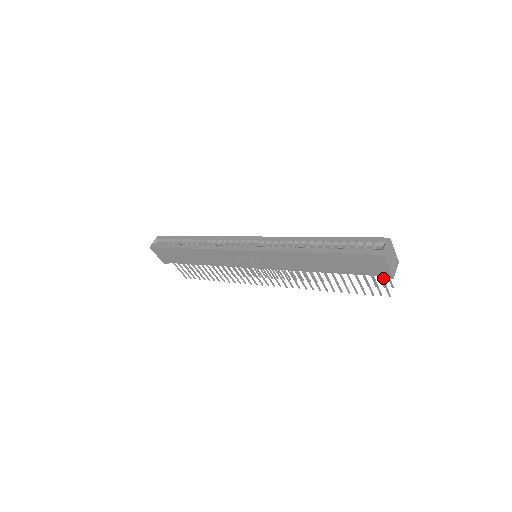
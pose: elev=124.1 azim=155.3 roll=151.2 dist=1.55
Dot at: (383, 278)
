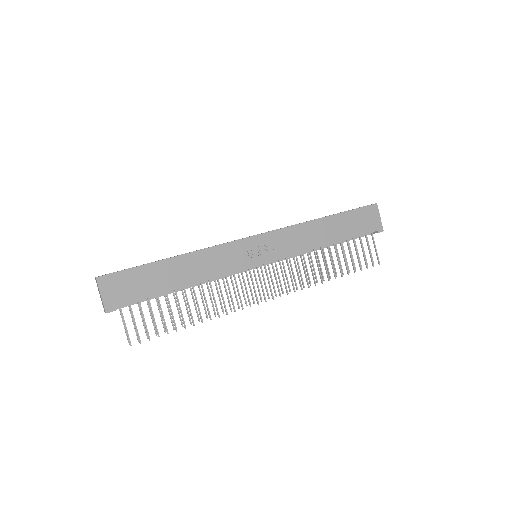
Dot at: (373, 240)
